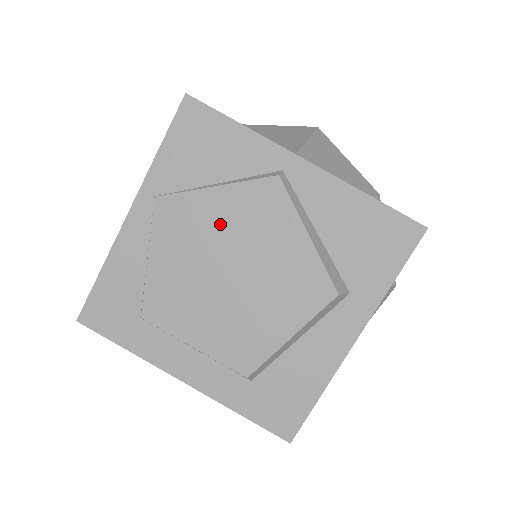
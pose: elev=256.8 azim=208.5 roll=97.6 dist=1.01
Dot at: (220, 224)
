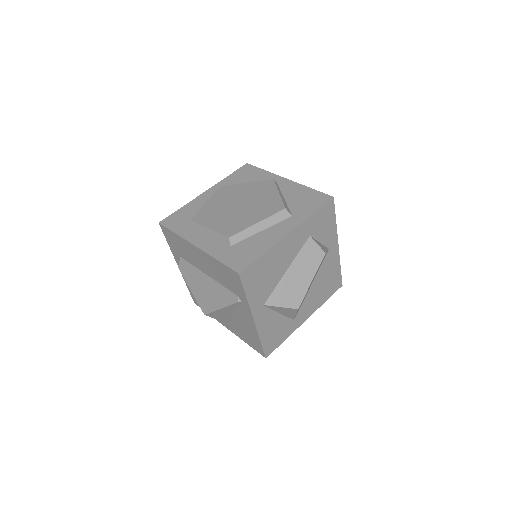
Dot at: (243, 192)
